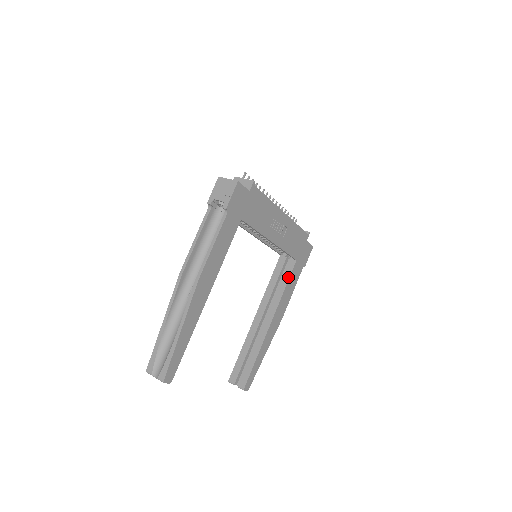
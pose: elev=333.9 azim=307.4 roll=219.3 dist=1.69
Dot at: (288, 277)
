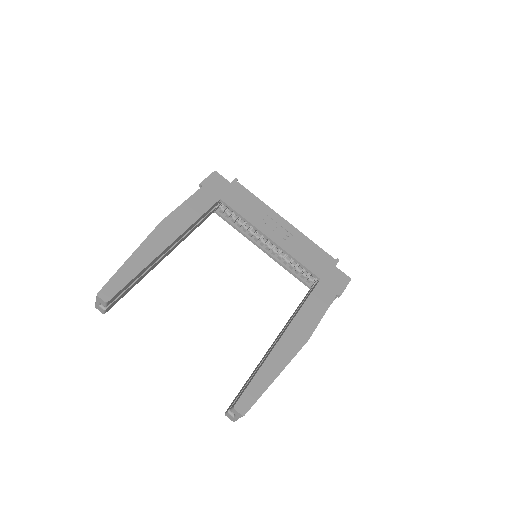
Dot at: (309, 294)
